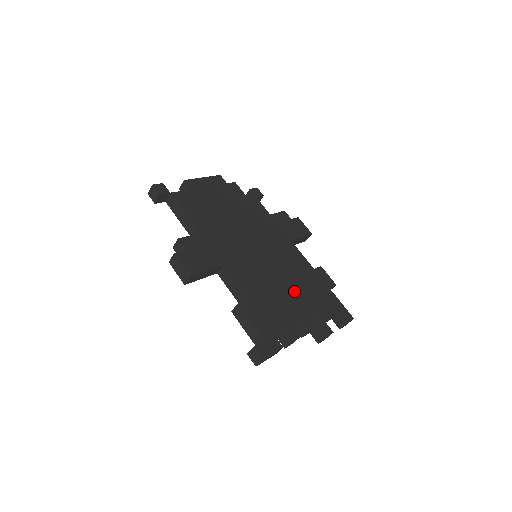
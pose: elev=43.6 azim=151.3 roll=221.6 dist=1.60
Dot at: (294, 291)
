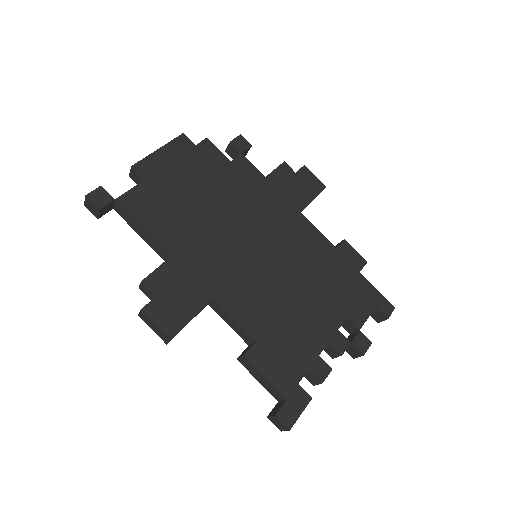
Dot at: (315, 299)
